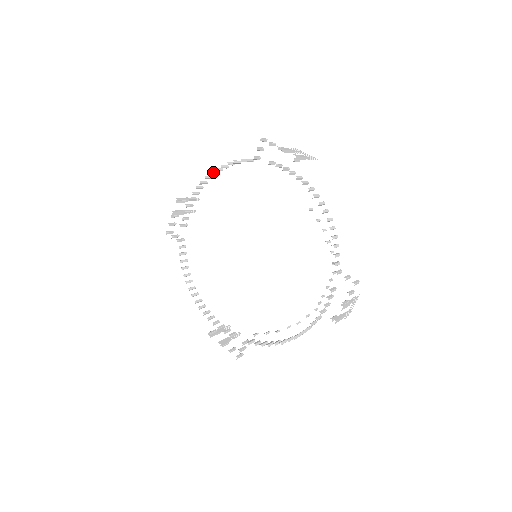
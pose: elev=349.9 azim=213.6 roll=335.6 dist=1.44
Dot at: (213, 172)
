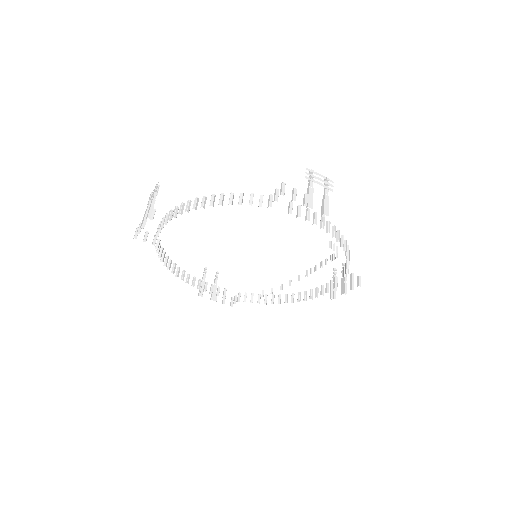
Dot at: (204, 201)
